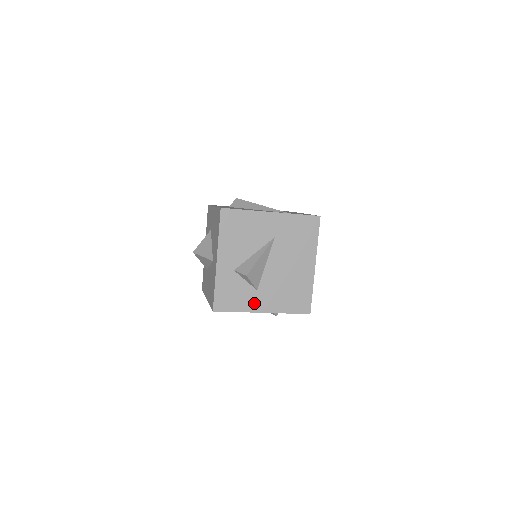
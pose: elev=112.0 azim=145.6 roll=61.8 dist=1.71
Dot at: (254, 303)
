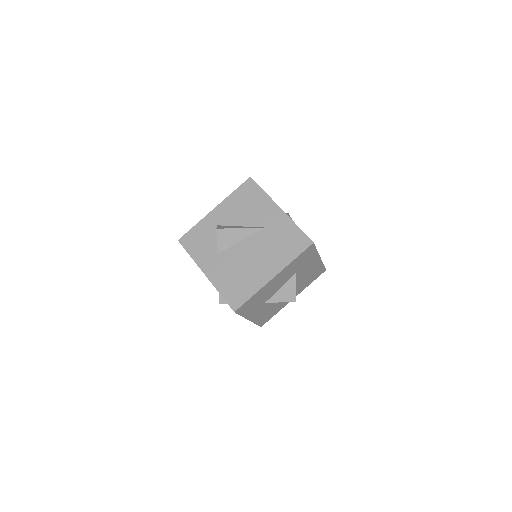
Dot at: (206, 261)
